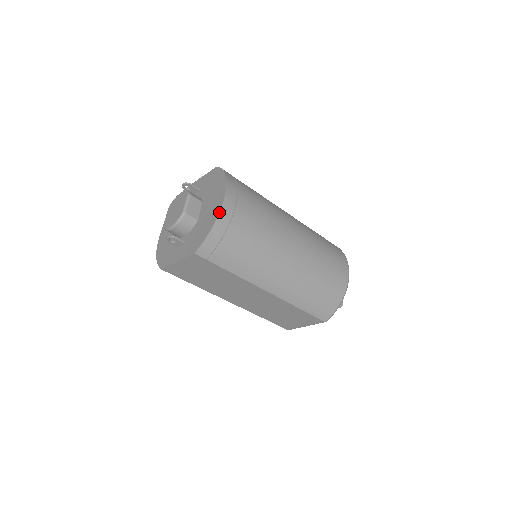
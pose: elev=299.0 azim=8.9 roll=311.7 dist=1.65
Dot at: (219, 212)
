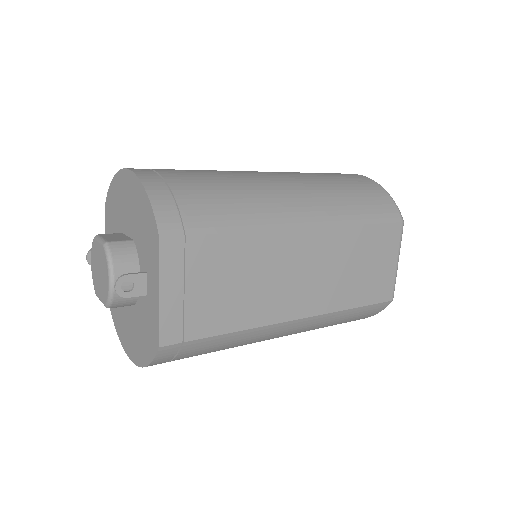
Dot at: (136, 176)
